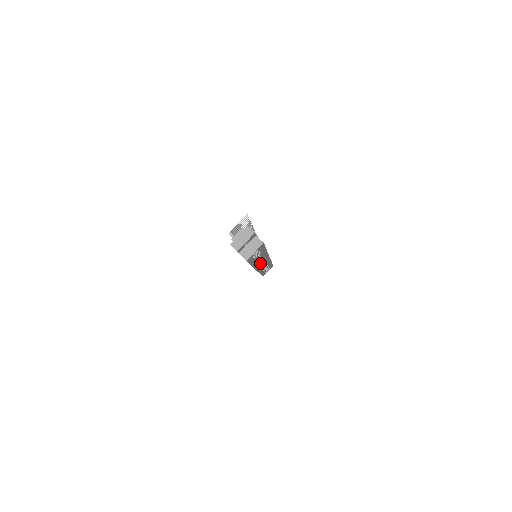
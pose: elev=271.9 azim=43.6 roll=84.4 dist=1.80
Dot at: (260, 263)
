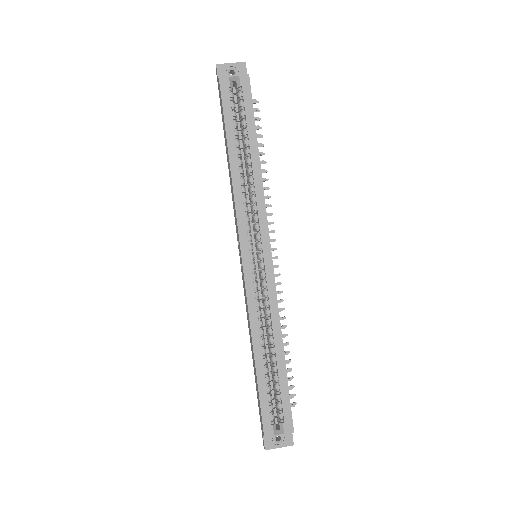
Dot at: (252, 245)
